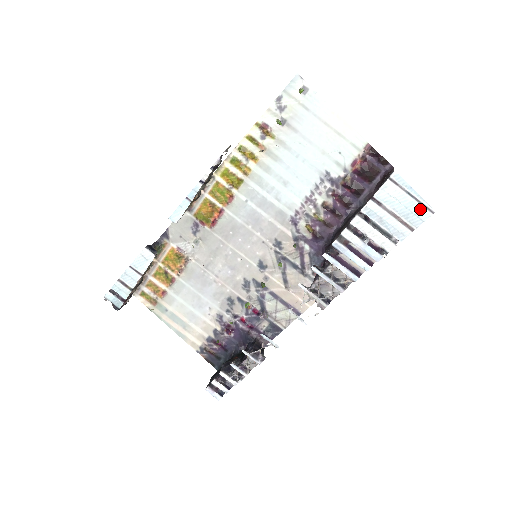
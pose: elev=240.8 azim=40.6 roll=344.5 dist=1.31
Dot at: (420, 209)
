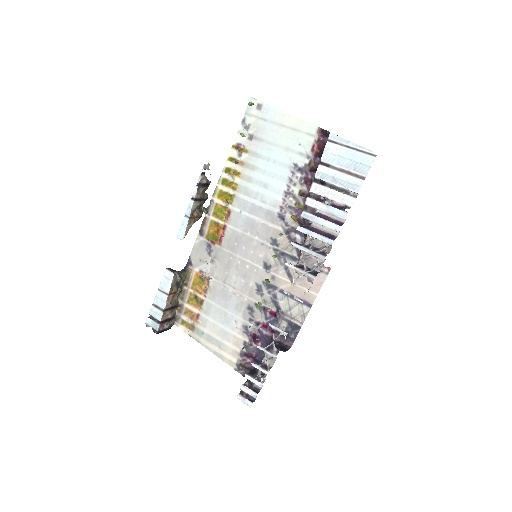
Dot at: (363, 157)
